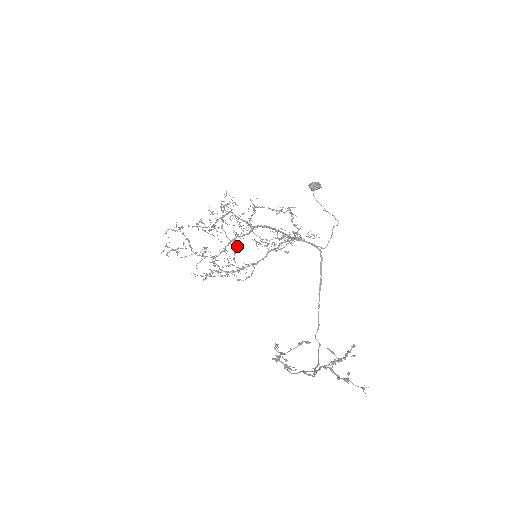
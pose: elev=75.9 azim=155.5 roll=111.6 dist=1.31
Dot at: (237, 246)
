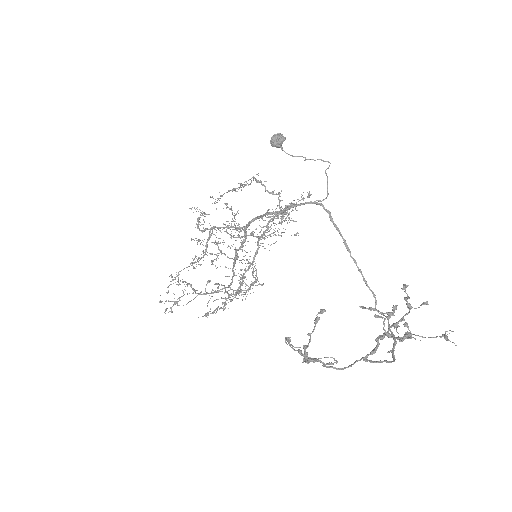
Dot at: (250, 263)
